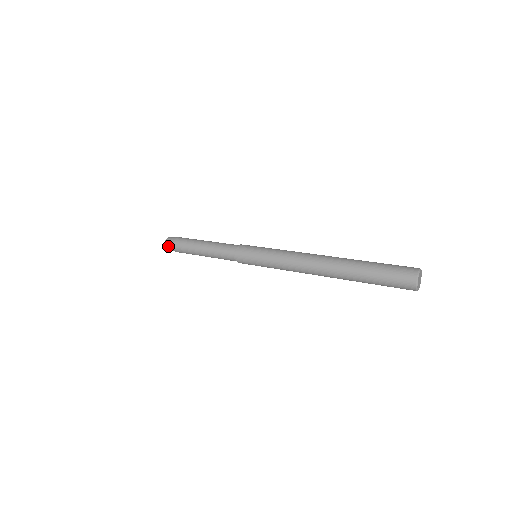
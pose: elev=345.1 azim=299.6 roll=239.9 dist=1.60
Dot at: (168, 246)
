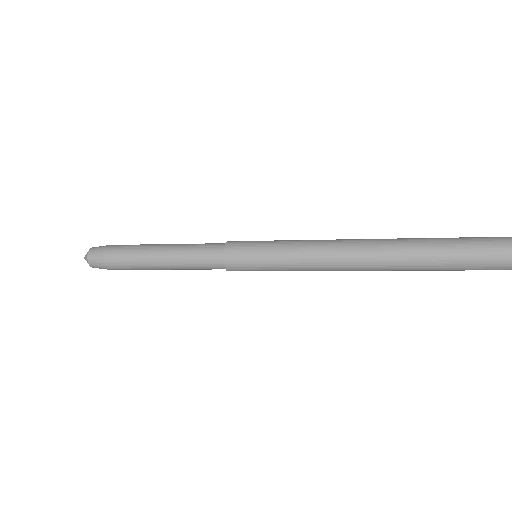
Dot at: (96, 249)
